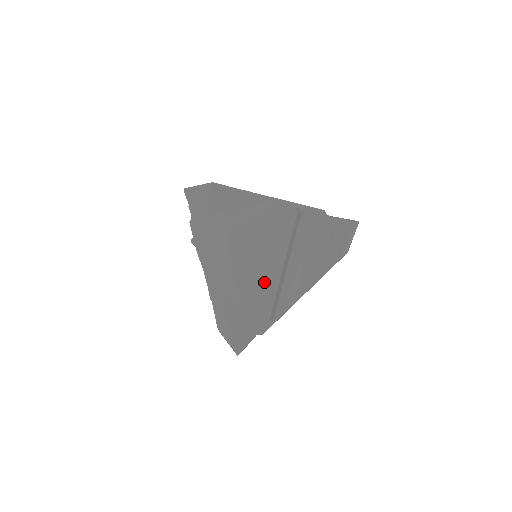
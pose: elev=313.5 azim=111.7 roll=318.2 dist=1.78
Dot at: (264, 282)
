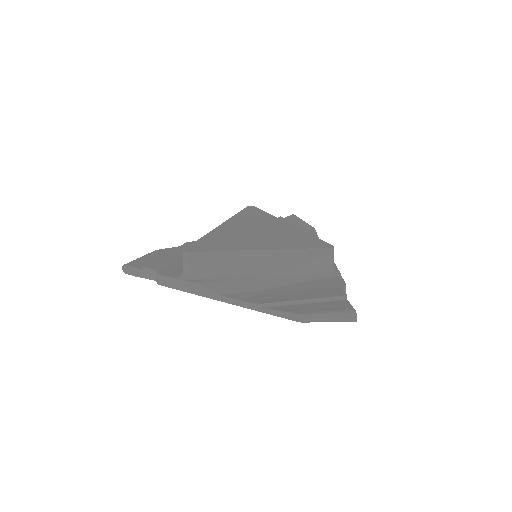
Dot at: (291, 235)
